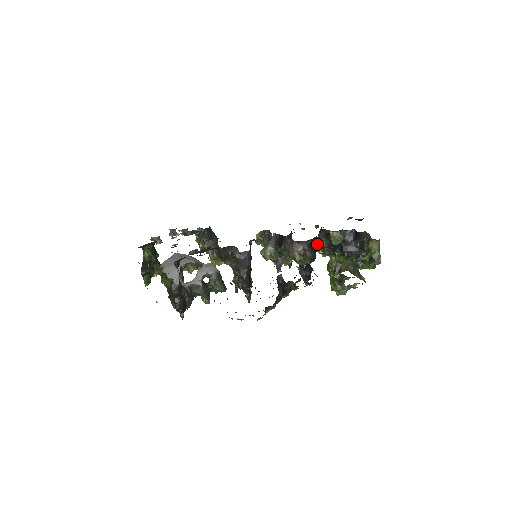
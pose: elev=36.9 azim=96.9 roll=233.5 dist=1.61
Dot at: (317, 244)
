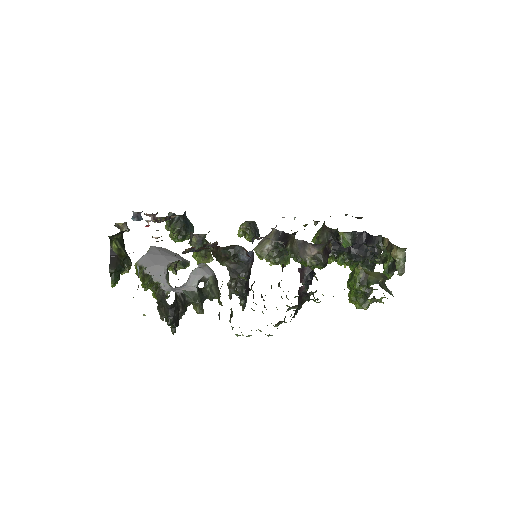
Dot at: (331, 247)
